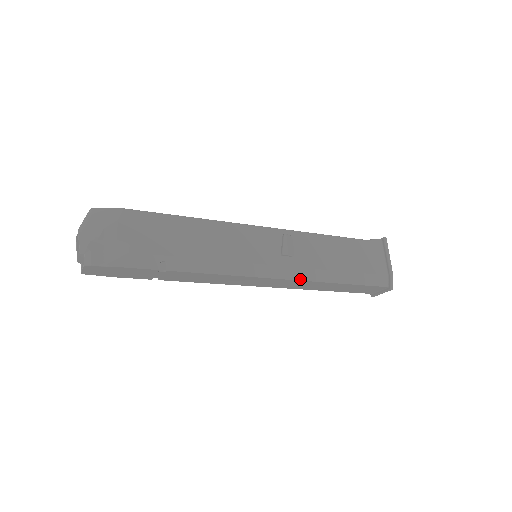
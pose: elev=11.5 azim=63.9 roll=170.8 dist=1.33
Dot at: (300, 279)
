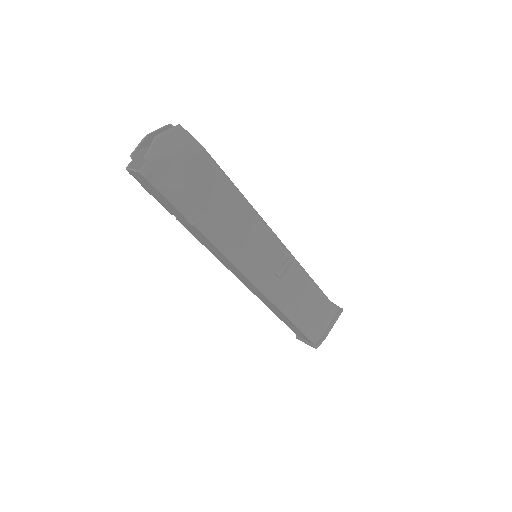
Dot at: (270, 299)
